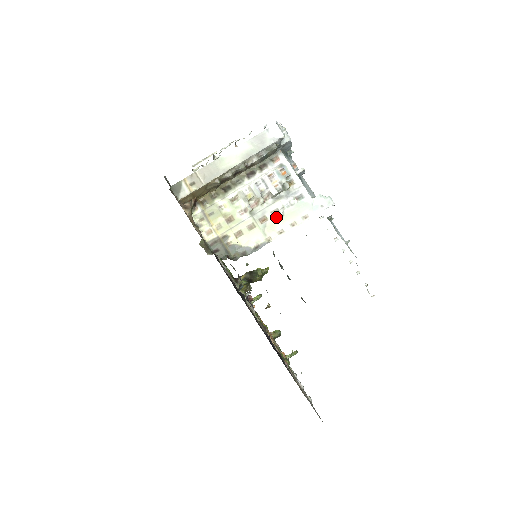
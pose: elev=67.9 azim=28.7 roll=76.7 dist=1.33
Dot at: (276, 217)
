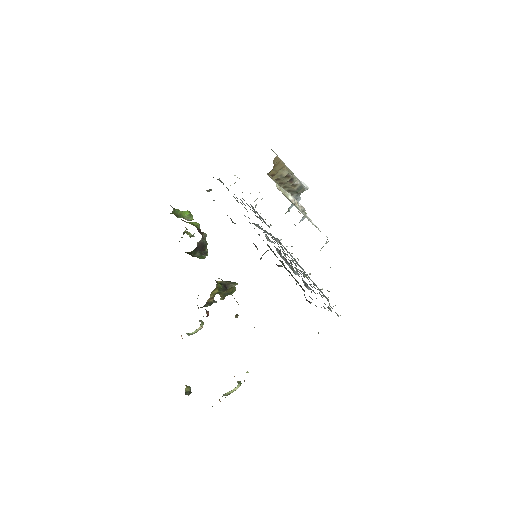
Dot at: occluded
